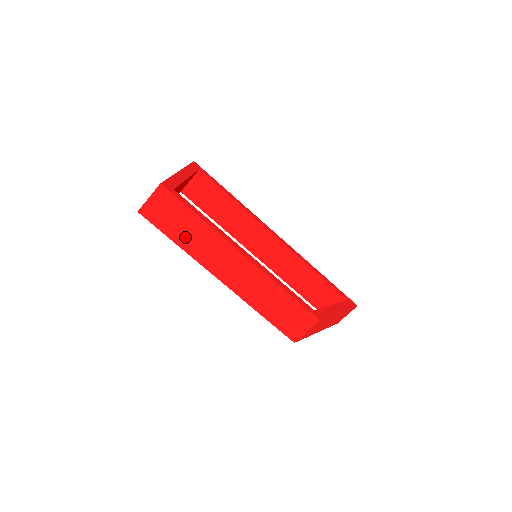
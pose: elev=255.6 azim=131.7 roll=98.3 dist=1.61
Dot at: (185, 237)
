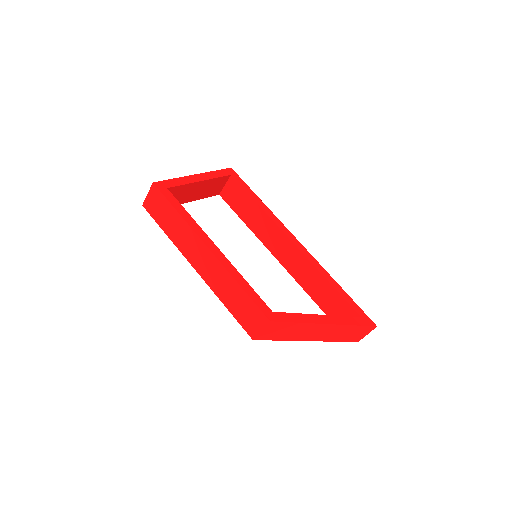
Dot at: (171, 229)
